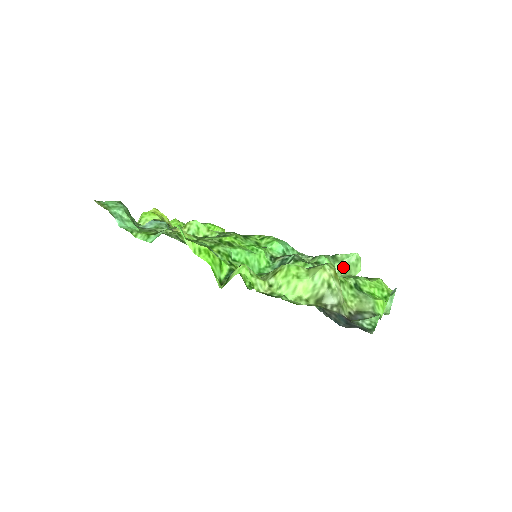
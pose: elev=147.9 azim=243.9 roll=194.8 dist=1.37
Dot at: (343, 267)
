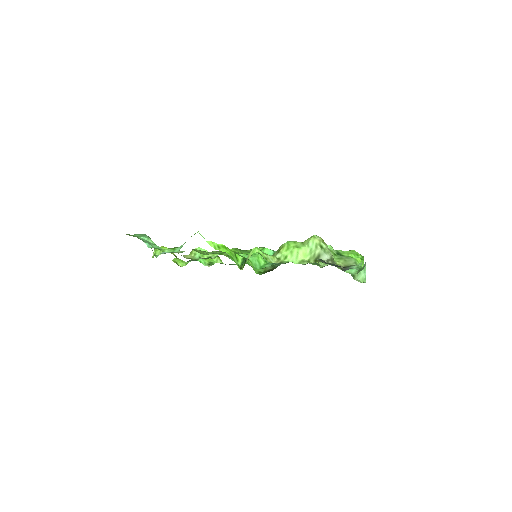
Dot at: occluded
